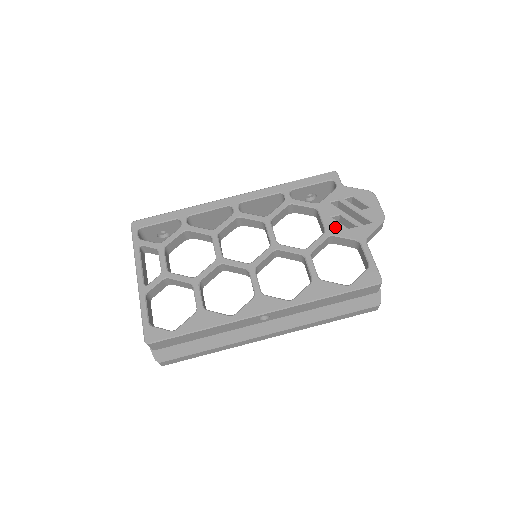
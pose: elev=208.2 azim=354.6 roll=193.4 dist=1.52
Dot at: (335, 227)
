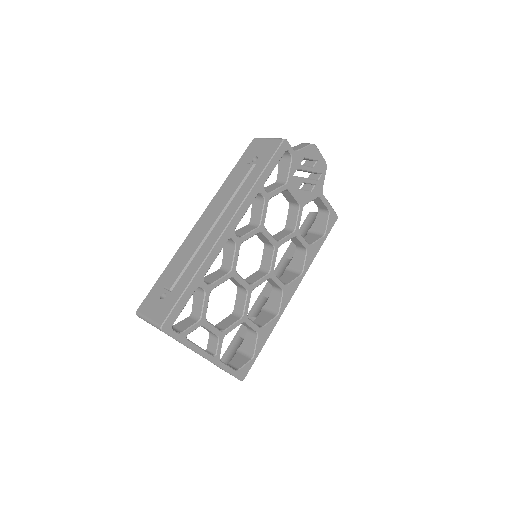
Dot at: (304, 197)
